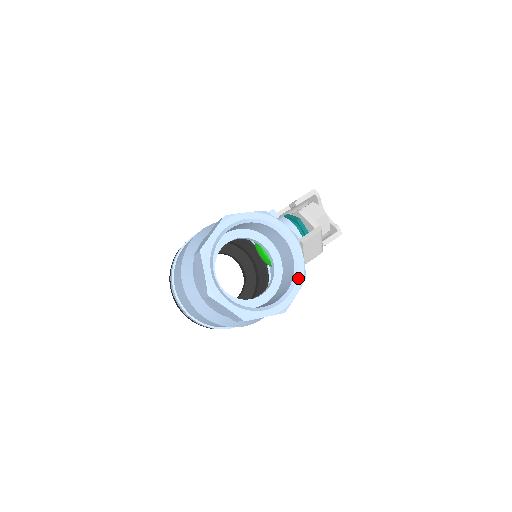
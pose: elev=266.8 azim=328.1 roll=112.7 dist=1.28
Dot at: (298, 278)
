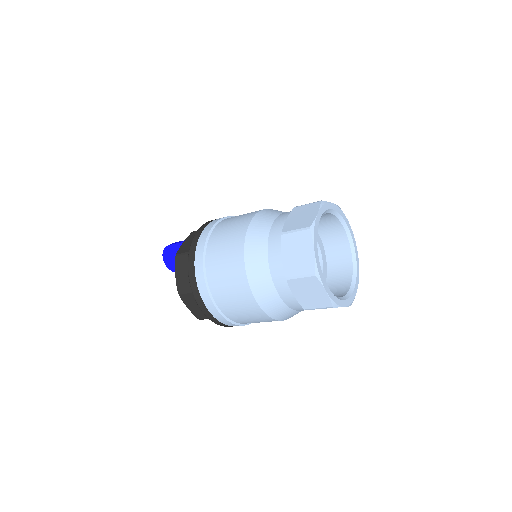
Dot at: (357, 276)
